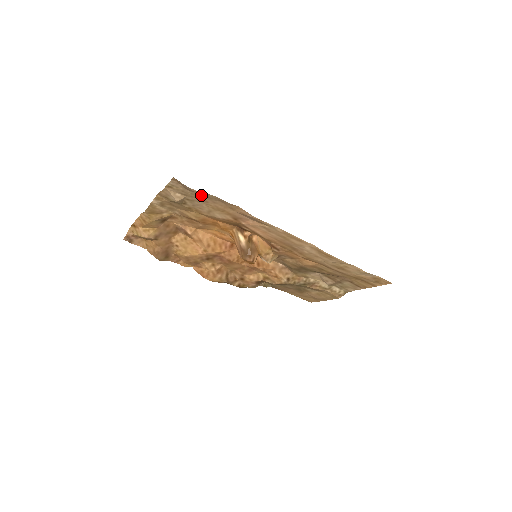
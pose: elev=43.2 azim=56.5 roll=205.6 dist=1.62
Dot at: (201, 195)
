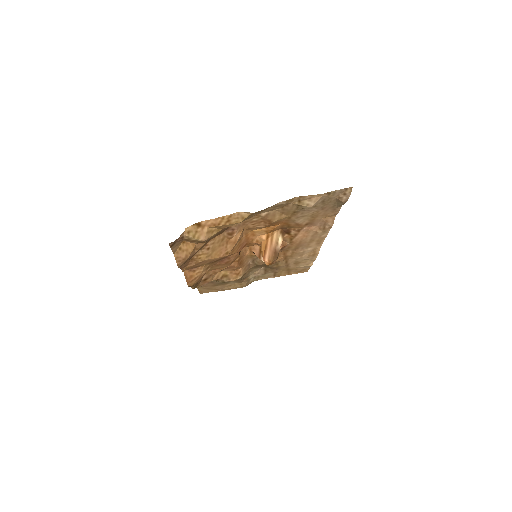
Dot at: (333, 204)
